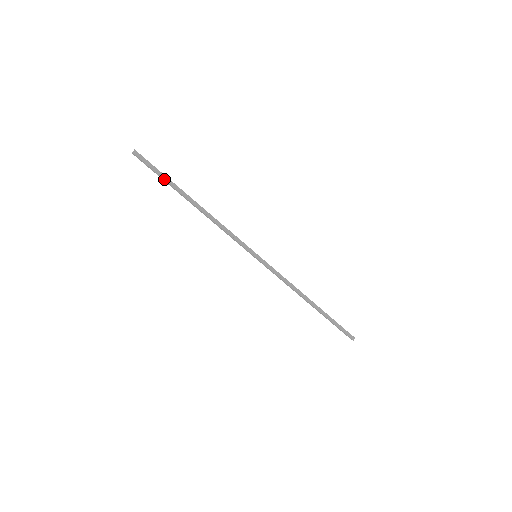
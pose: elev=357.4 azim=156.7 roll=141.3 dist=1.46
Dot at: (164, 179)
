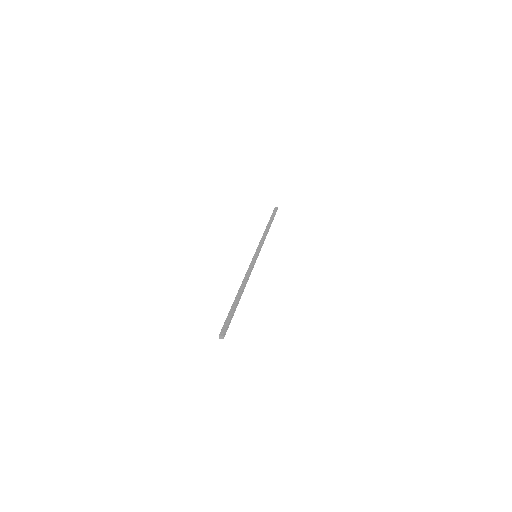
Dot at: (233, 315)
